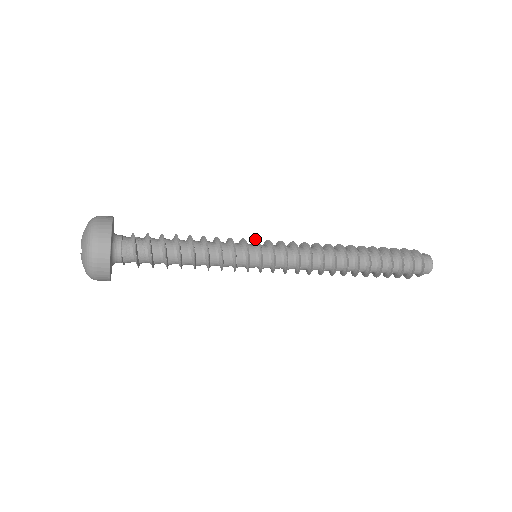
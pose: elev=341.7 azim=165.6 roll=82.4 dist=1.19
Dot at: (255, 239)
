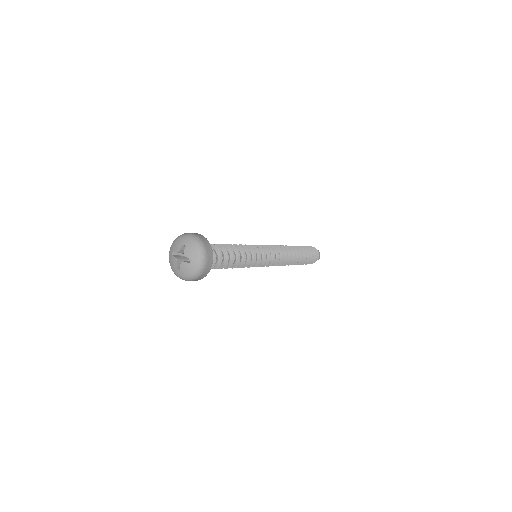
Dot at: (256, 245)
